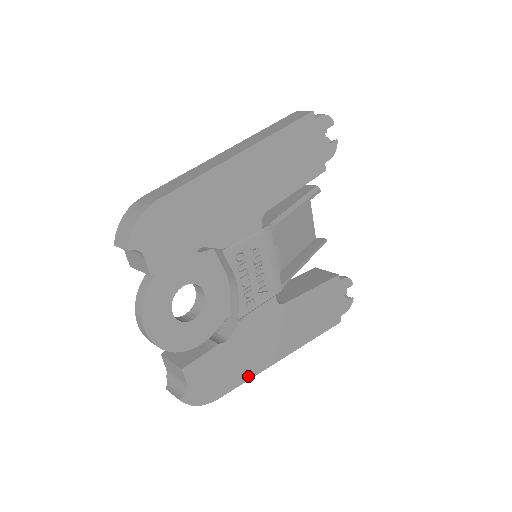
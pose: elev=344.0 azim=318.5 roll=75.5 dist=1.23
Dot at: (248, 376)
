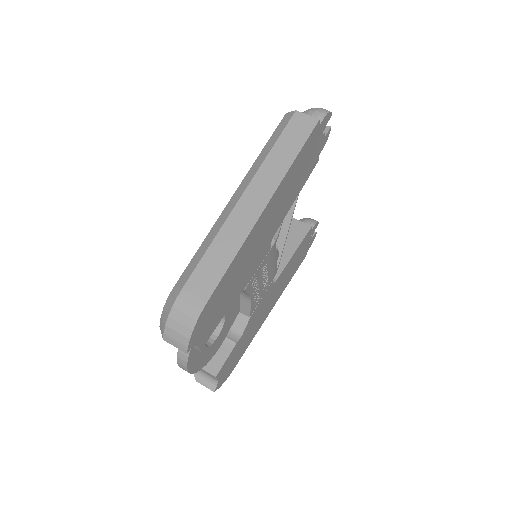
Dot at: (251, 340)
